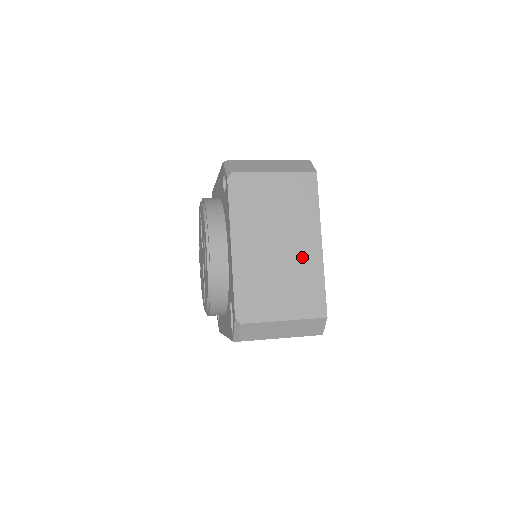
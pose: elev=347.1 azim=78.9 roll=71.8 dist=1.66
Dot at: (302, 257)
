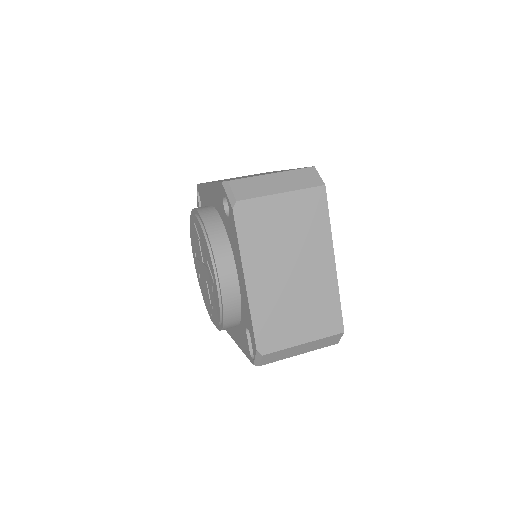
Dot at: (316, 278)
